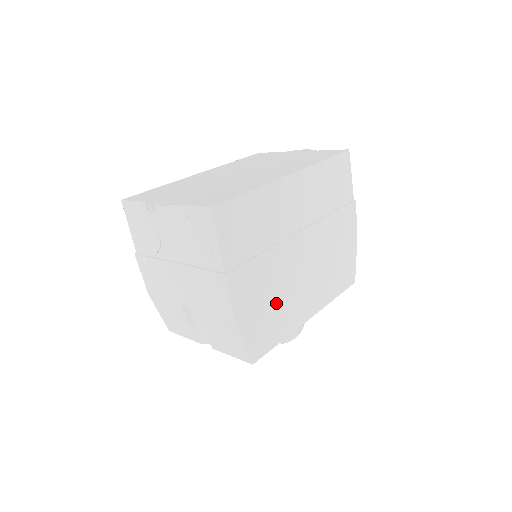
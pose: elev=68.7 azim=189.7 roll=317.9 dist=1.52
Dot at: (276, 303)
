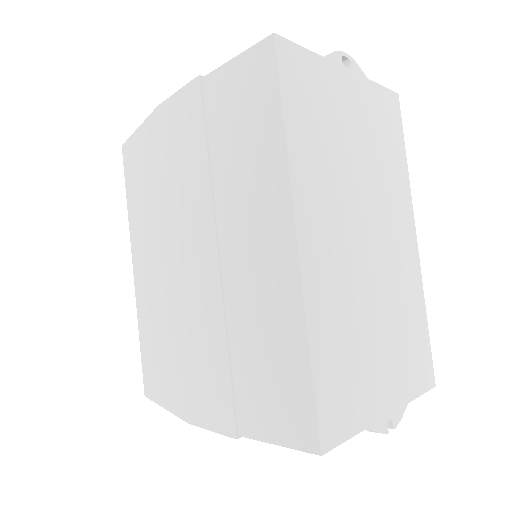
Dot at: occluded
